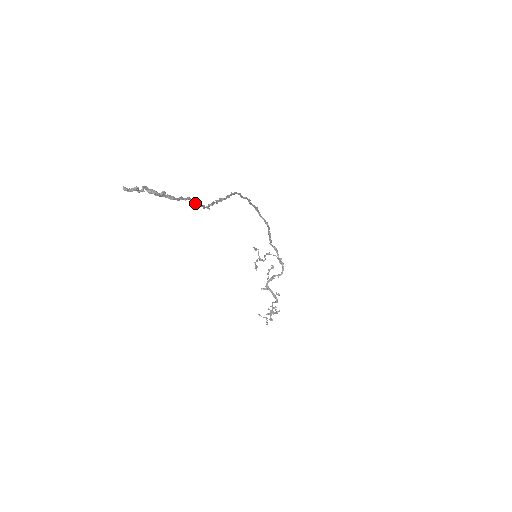
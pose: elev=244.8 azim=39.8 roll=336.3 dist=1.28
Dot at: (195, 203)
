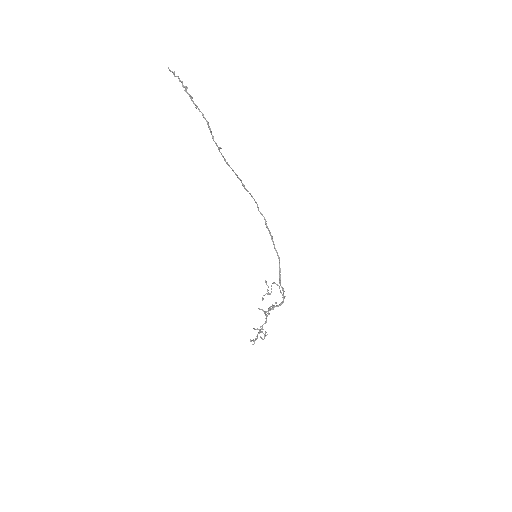
Dot at: (205, 118)
